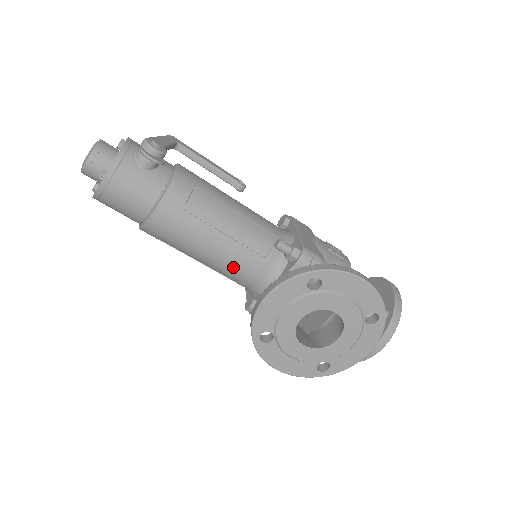
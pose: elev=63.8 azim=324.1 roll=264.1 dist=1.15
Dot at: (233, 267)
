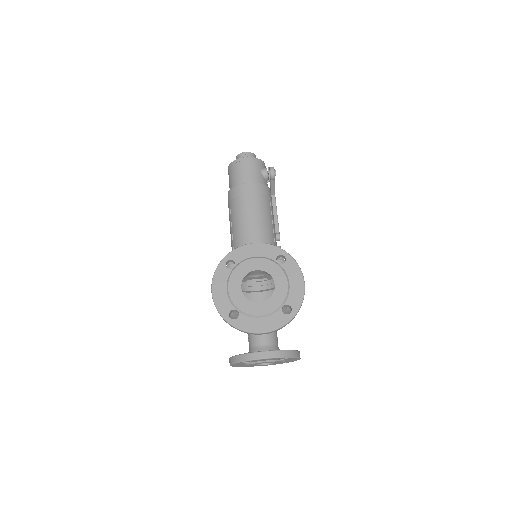
Dot at: (247, 237)
